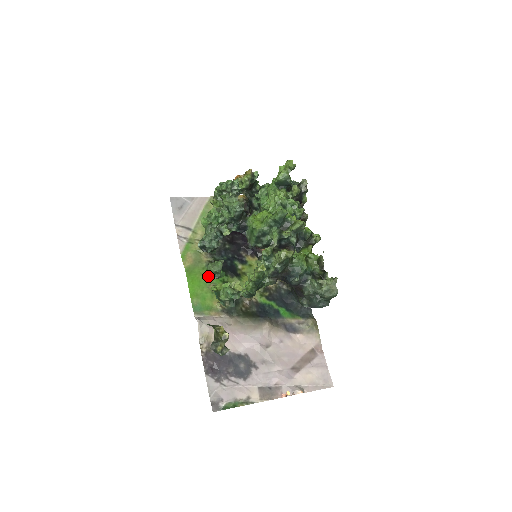
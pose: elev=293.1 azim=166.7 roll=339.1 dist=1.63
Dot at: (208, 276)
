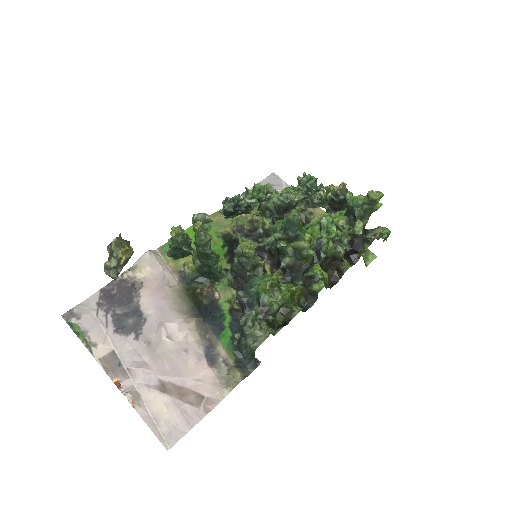
Dot at: (211, 240)
